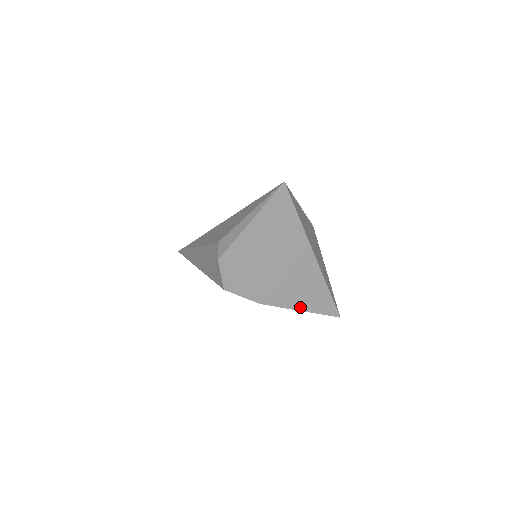
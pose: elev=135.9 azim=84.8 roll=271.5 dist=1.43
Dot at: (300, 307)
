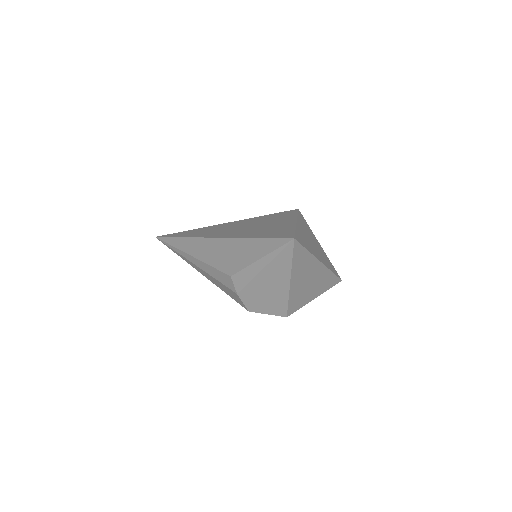
Dot at: (314, 297)
